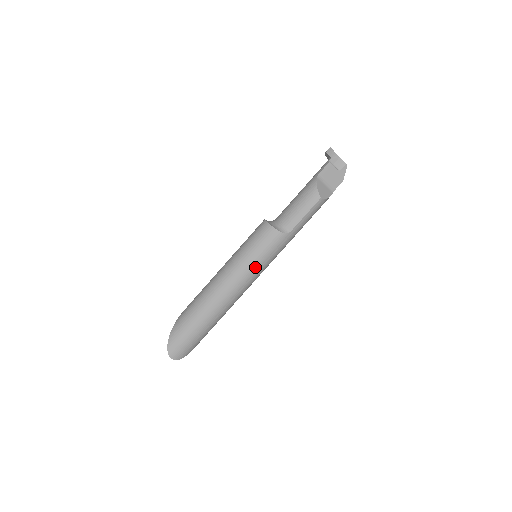
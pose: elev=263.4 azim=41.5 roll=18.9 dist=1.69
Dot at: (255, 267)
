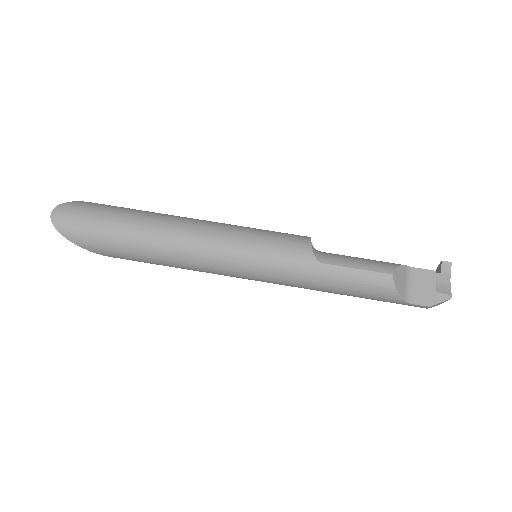
Dot at: (245, 245)
